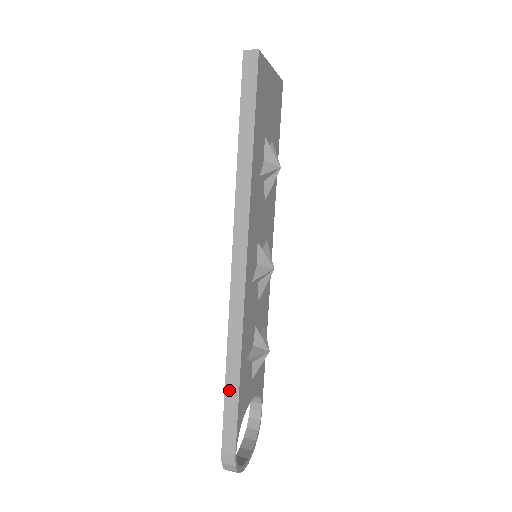
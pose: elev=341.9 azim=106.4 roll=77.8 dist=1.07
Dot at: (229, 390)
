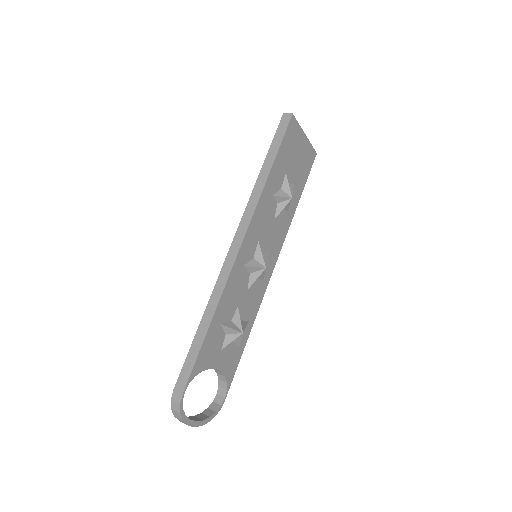
Dot at: (197, 338)
